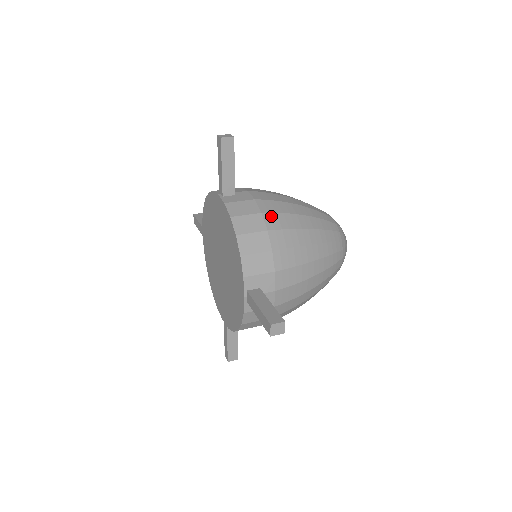
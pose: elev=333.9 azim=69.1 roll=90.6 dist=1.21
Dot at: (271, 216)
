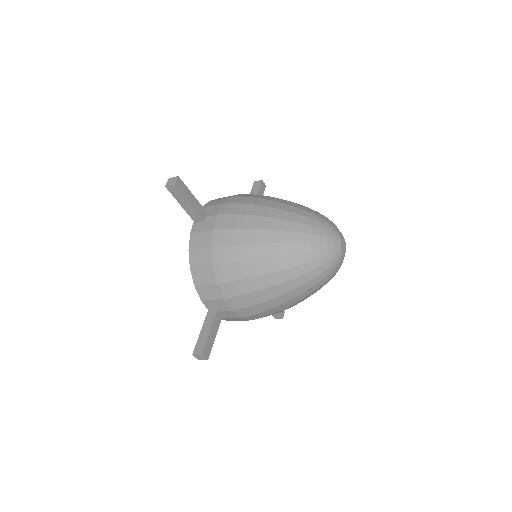
Dot at: occluded
